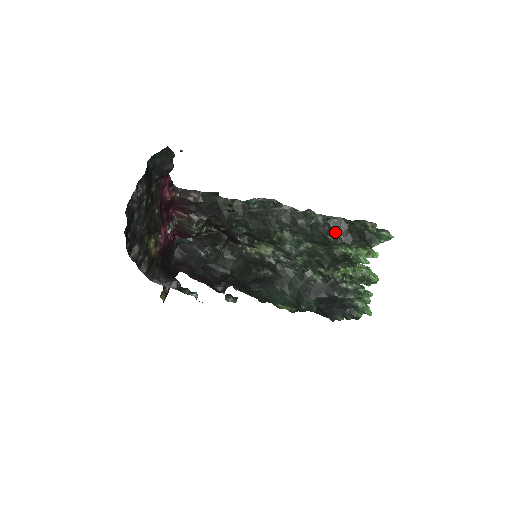
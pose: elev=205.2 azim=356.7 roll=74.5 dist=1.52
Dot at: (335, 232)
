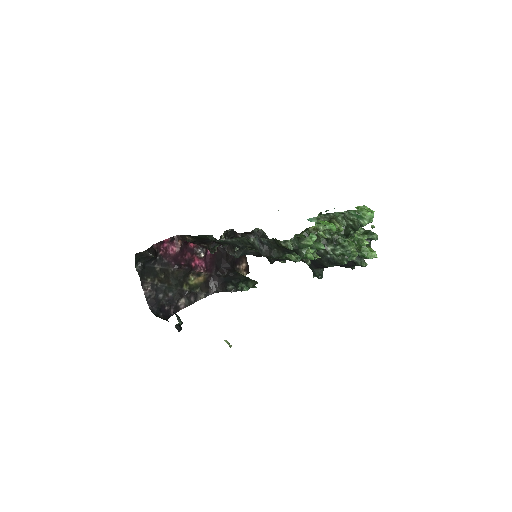
Dot at: (272, 250)
